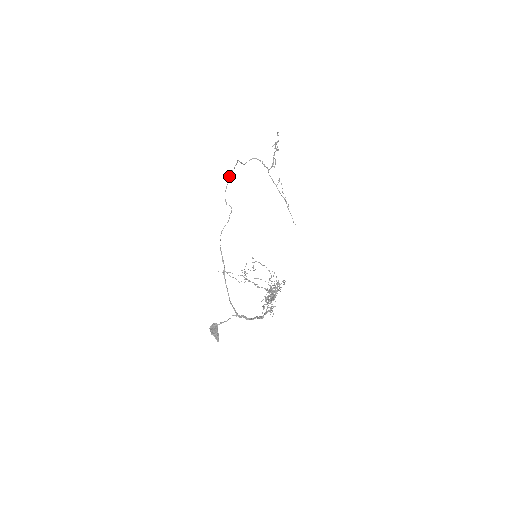
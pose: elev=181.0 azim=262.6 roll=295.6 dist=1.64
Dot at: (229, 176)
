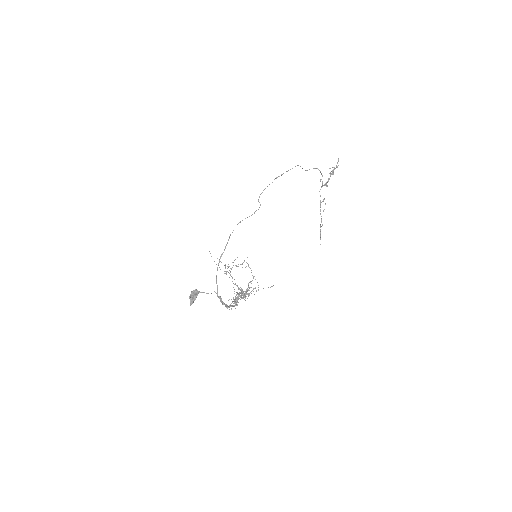
Dot at: (277, 177)
